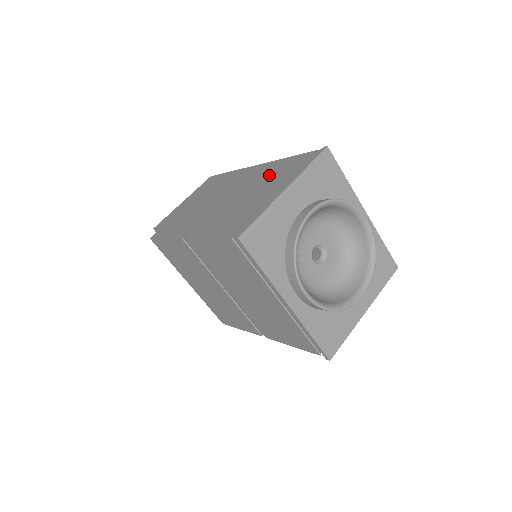
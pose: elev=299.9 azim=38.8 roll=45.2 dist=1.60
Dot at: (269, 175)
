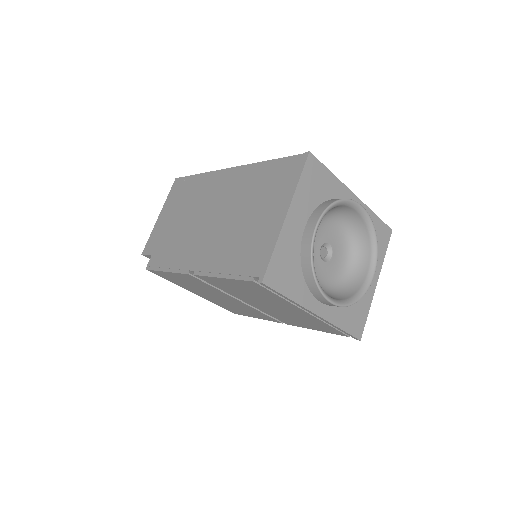
Dot at: (254, 187)
